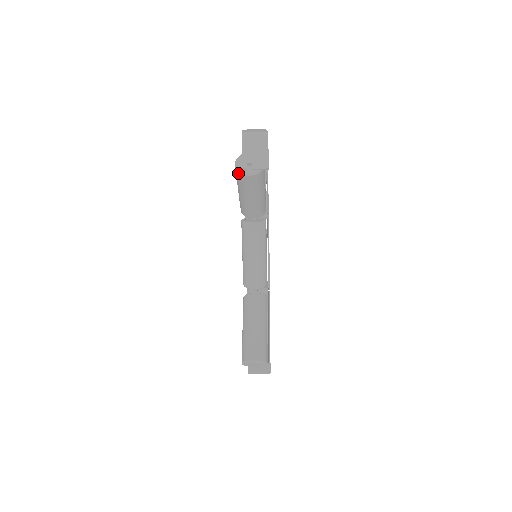
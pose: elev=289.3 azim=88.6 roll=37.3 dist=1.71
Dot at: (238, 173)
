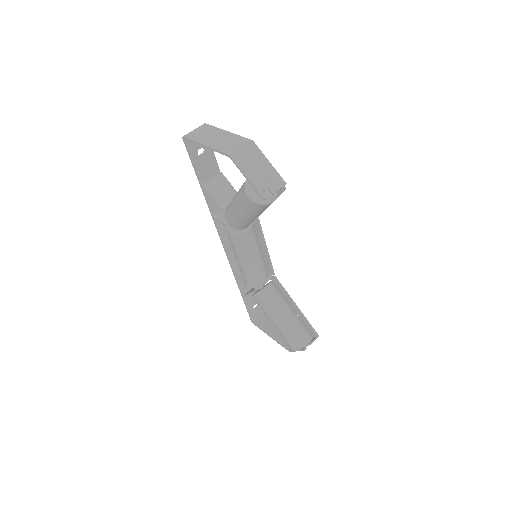
Dot at: (257, 205)
